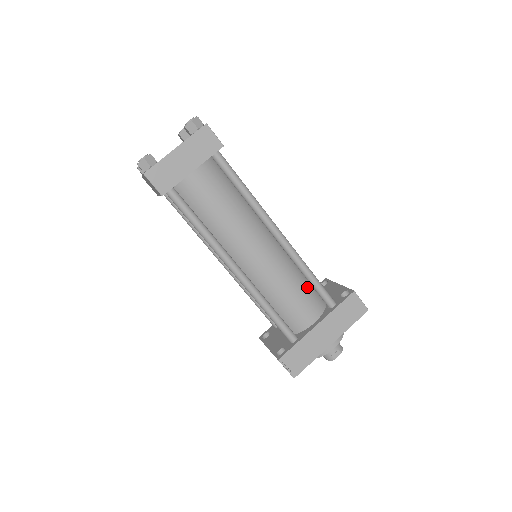
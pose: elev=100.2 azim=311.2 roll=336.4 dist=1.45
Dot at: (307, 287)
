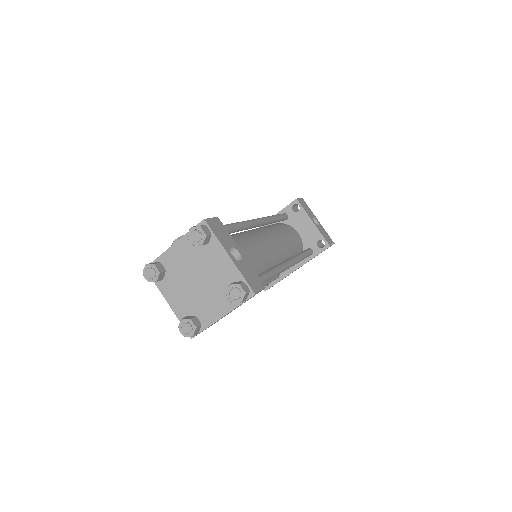
Dot at: occluded
